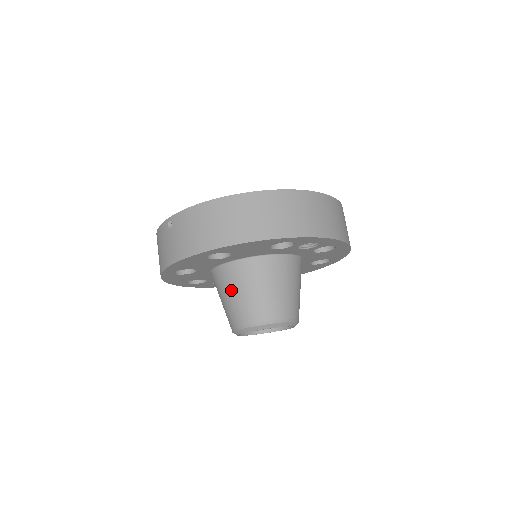
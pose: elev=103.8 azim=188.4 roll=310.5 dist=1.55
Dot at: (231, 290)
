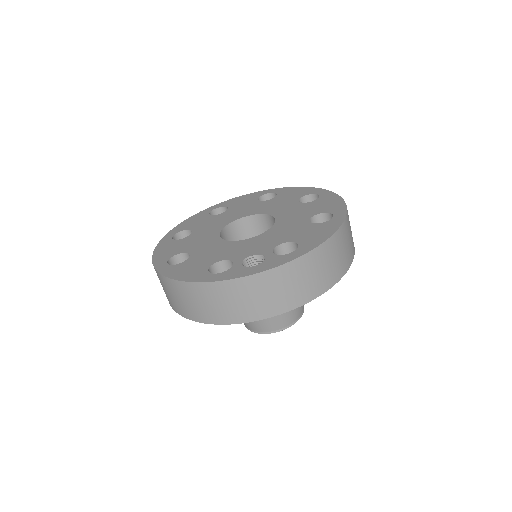
Dot at: occluded
